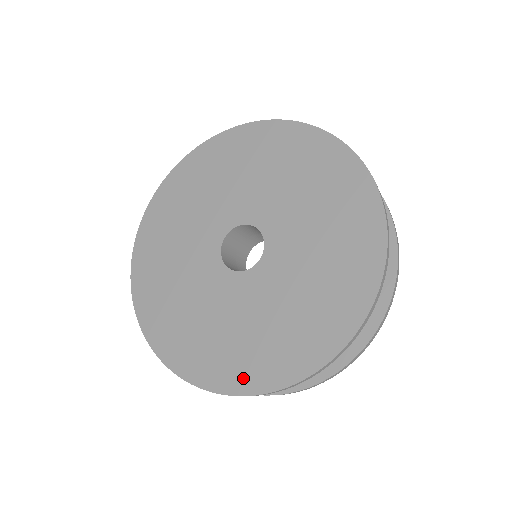
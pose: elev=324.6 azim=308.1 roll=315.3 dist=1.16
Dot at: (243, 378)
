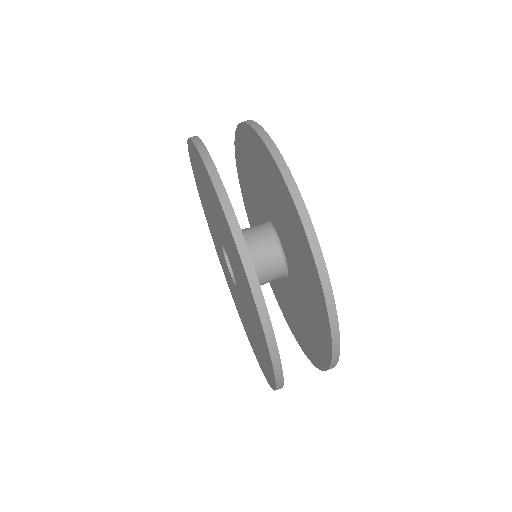
Dot at: (263, 369)
